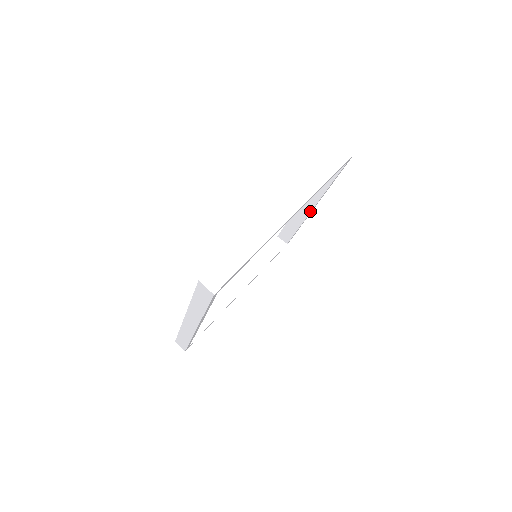
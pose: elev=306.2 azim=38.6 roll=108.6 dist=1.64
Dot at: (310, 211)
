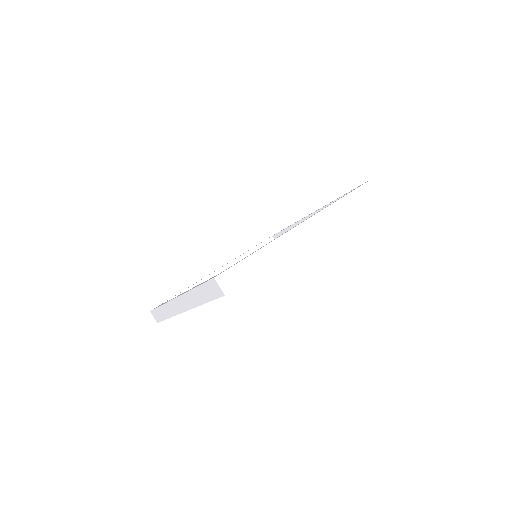
Dot at: occluded
